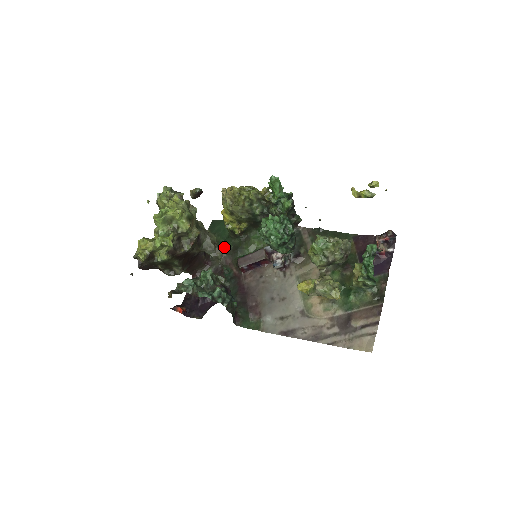
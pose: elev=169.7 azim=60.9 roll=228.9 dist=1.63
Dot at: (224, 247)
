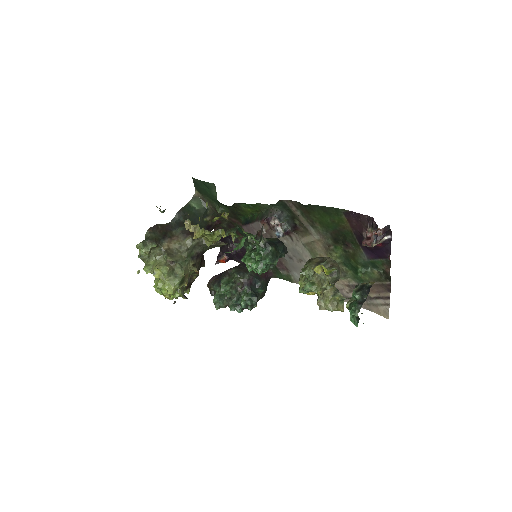
Dot at: occluded
